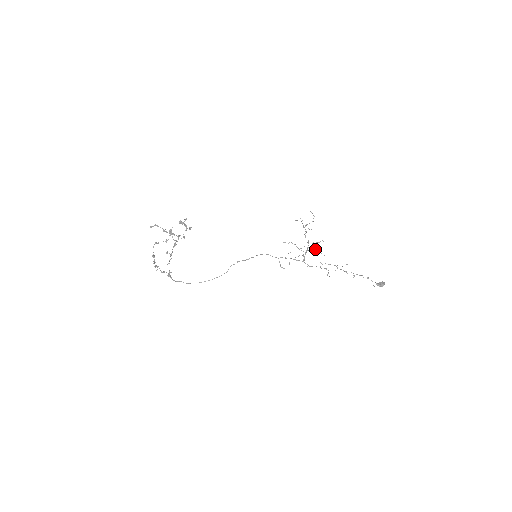
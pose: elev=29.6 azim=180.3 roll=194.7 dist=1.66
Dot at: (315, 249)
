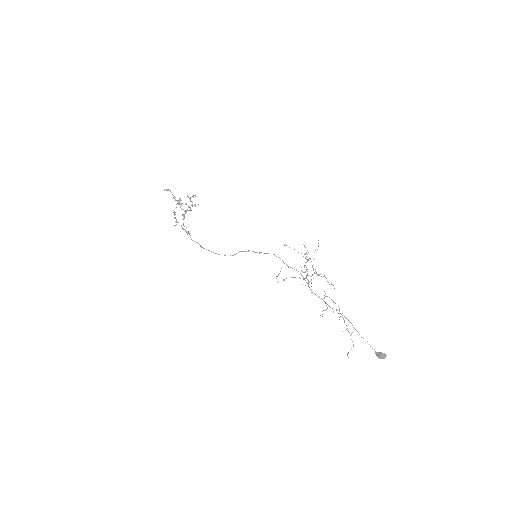
Dot at: occluded
